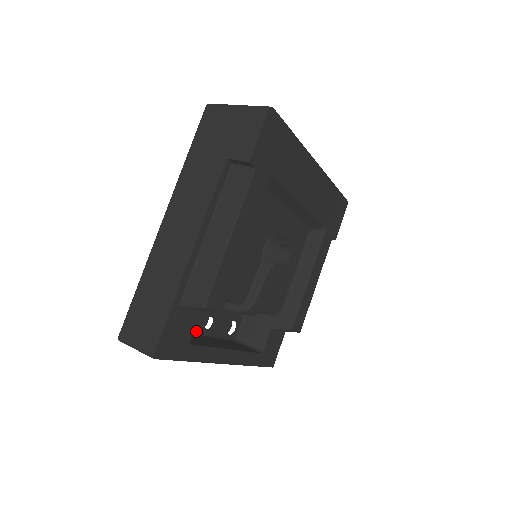
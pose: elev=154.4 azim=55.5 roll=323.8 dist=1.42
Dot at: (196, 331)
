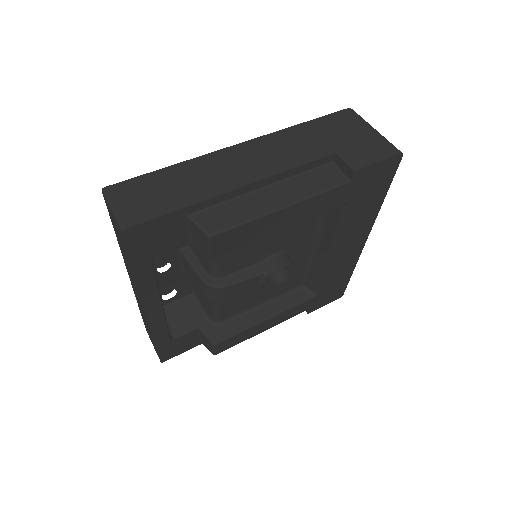
Dot at: occluded
